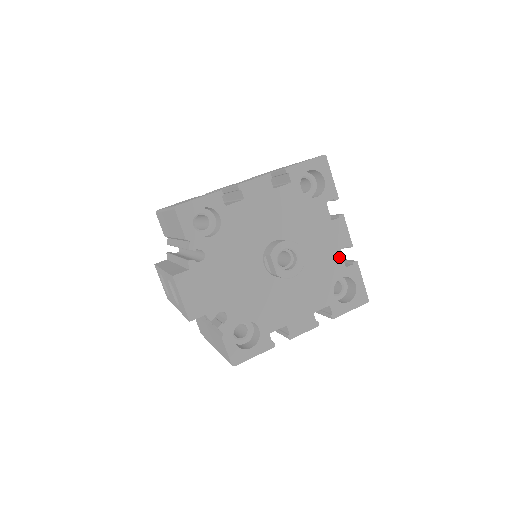
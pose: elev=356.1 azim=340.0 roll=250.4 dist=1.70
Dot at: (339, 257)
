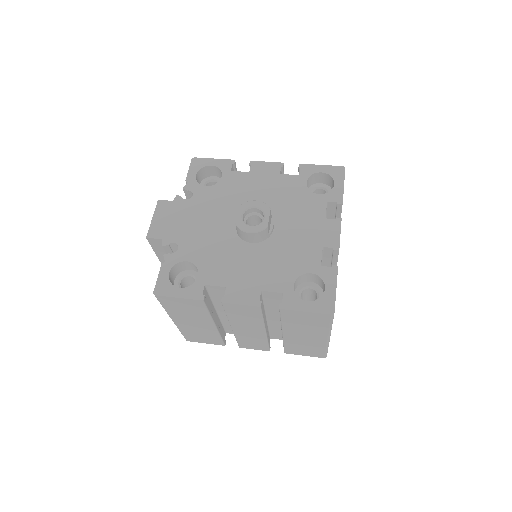
Dot at: (318, 253)
